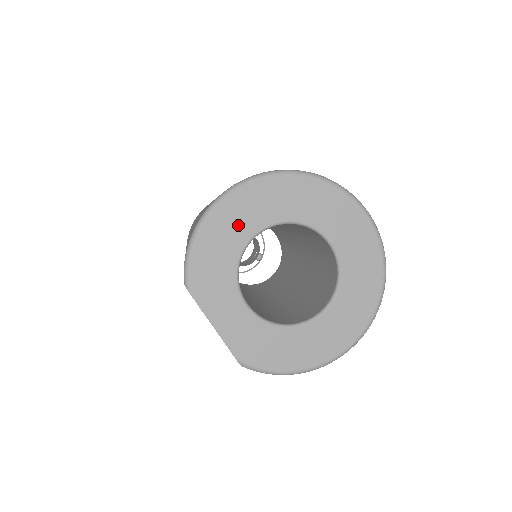
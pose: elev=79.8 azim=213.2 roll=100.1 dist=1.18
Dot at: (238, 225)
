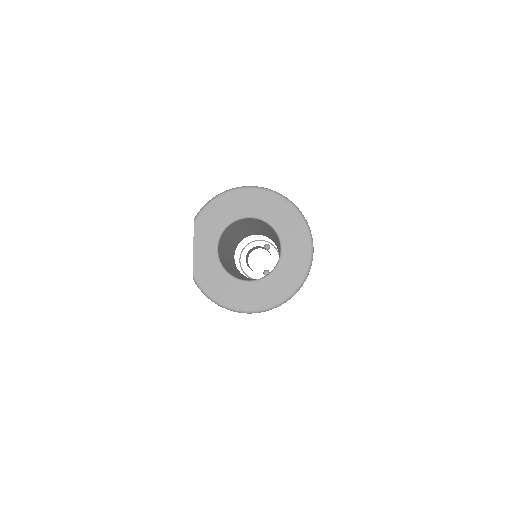
Dot at: (241, 206)
